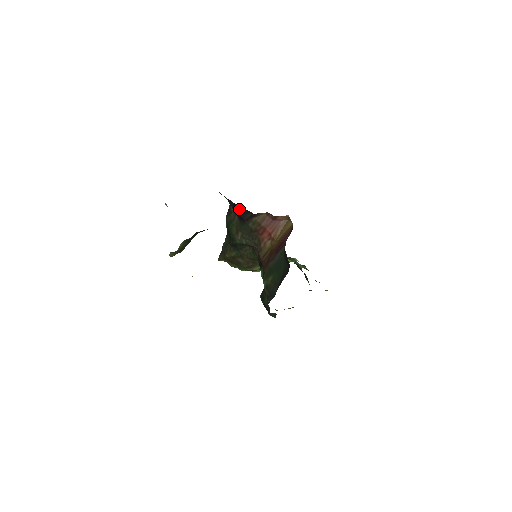
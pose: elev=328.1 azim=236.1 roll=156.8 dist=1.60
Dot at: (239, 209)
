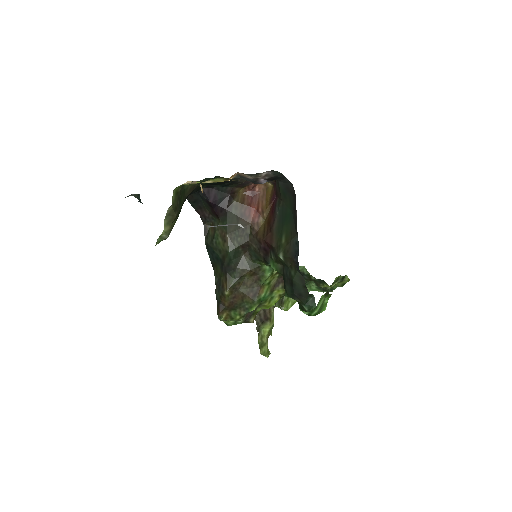
Dot at: (215, 195)
